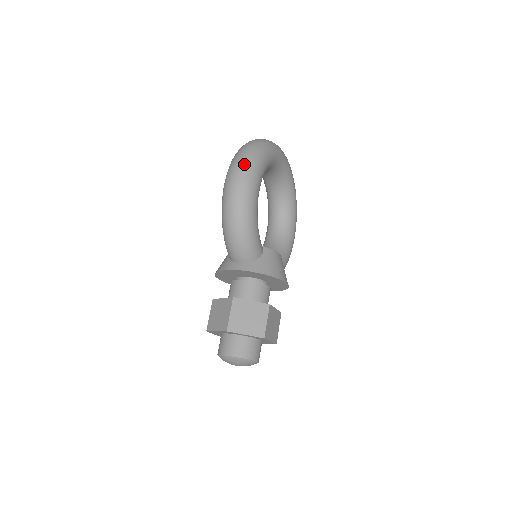
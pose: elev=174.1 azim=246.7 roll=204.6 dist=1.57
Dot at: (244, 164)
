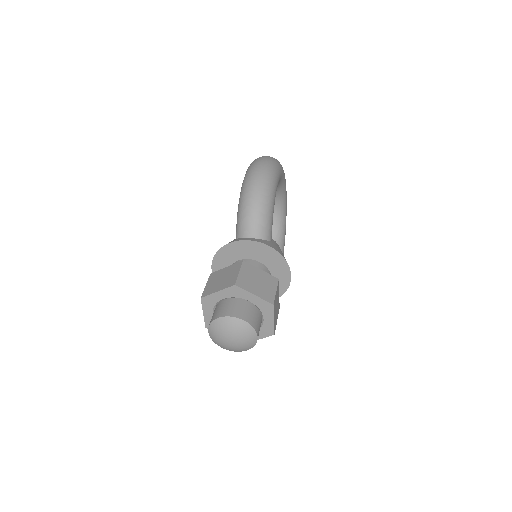
Dot at: (269, 159)
